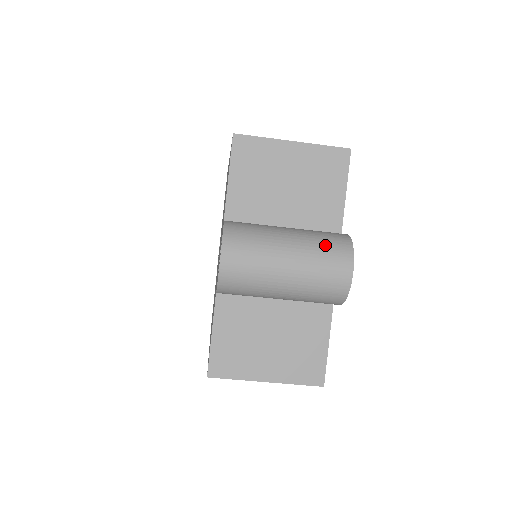
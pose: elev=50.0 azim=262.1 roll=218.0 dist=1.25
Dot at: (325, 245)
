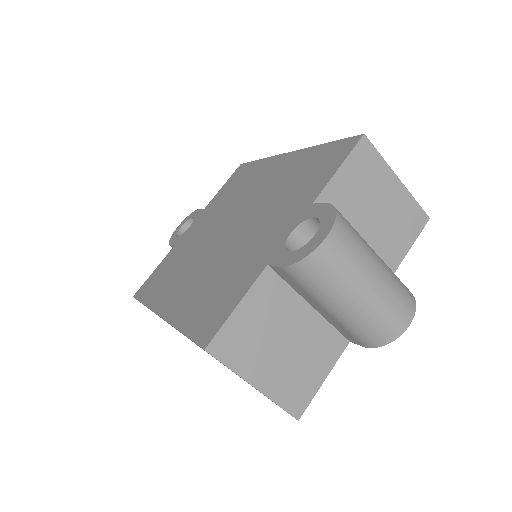
Dot at: (400, 285)
